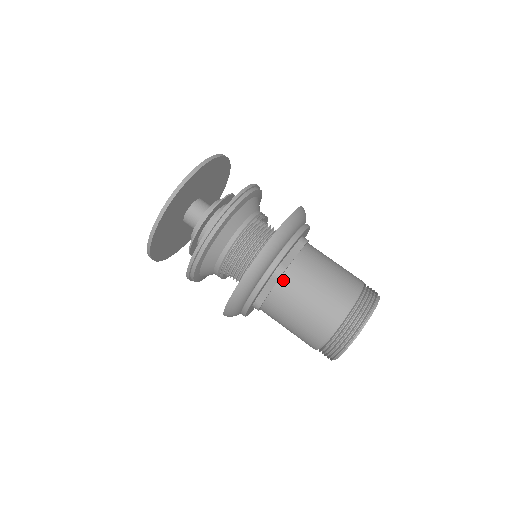
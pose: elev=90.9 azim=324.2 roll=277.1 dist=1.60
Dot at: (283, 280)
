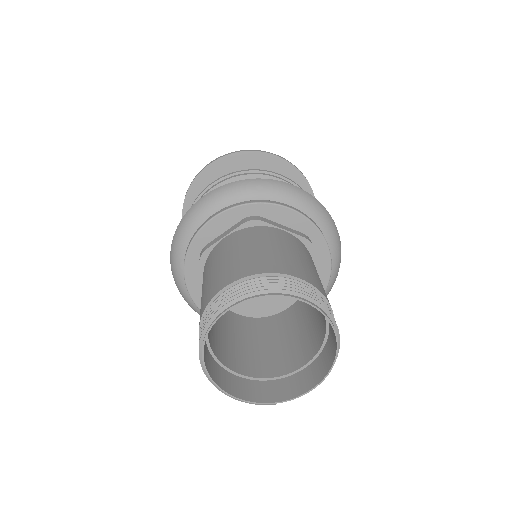
Dot at: (248, 229)
